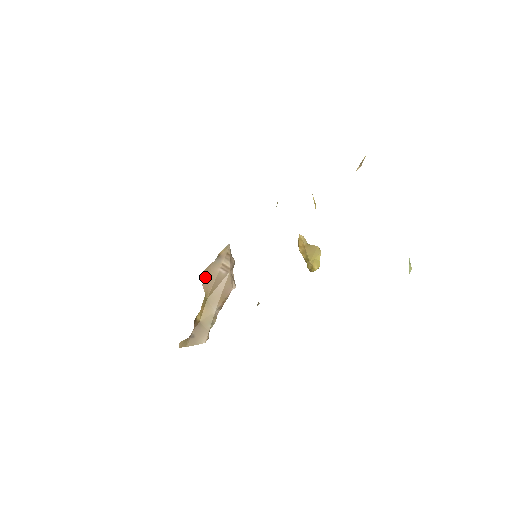
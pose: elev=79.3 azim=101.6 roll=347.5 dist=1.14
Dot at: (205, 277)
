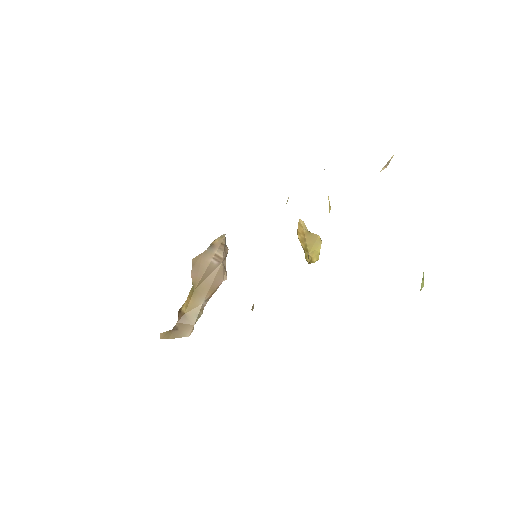
Dot at: (194, 266)
